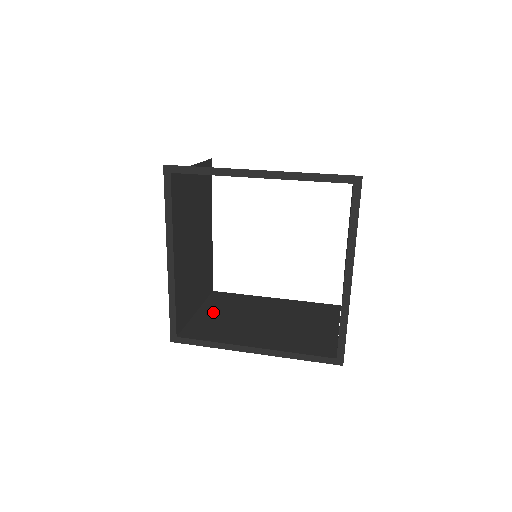
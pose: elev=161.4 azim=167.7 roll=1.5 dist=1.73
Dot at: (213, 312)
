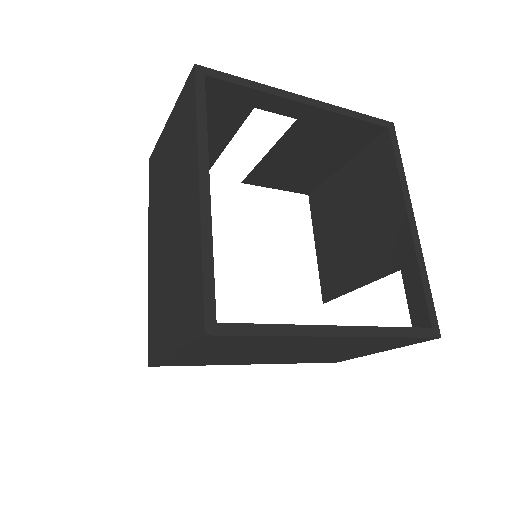
Dot at: occluded
